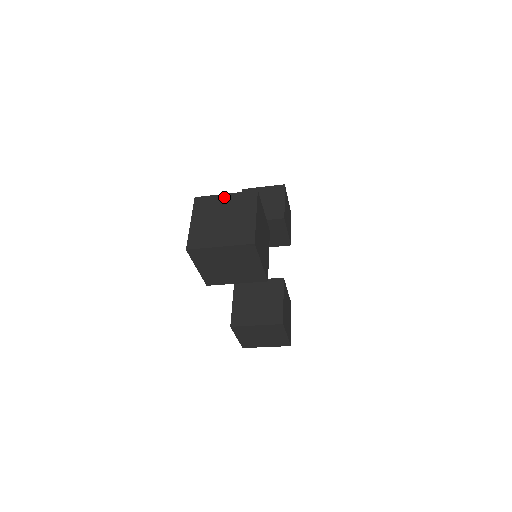
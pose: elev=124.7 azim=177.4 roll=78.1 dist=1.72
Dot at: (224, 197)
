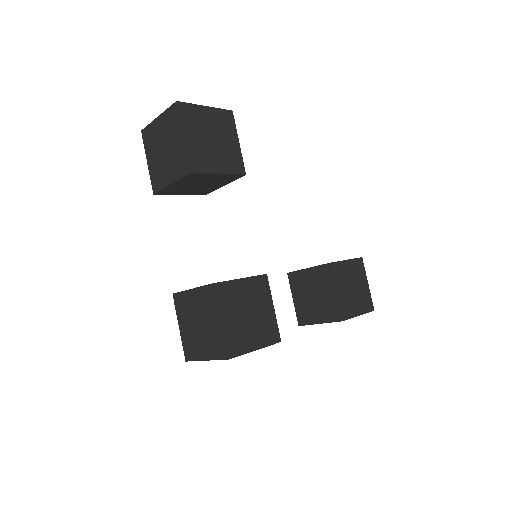
Dot at: occluded
